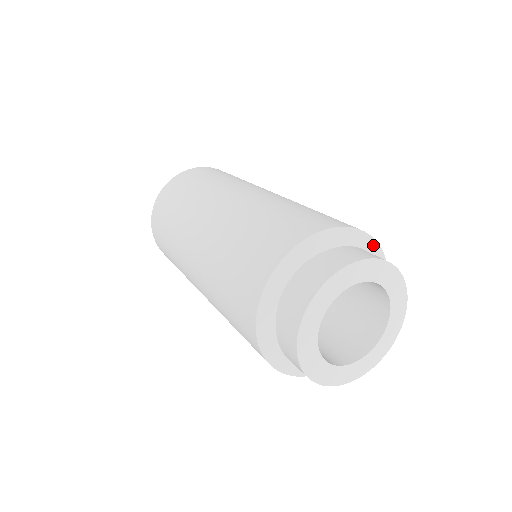
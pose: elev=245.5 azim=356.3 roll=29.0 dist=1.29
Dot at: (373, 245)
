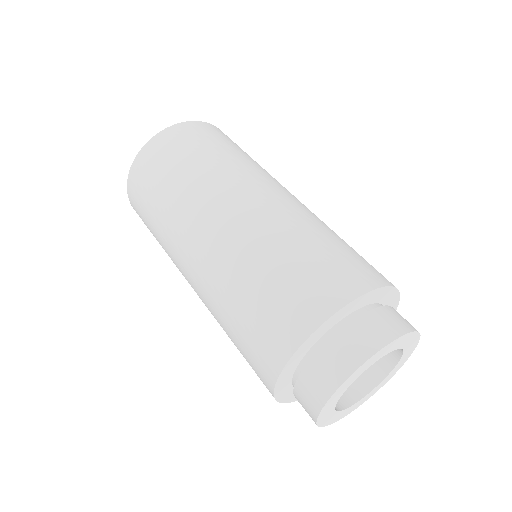
Dot at: occluded
